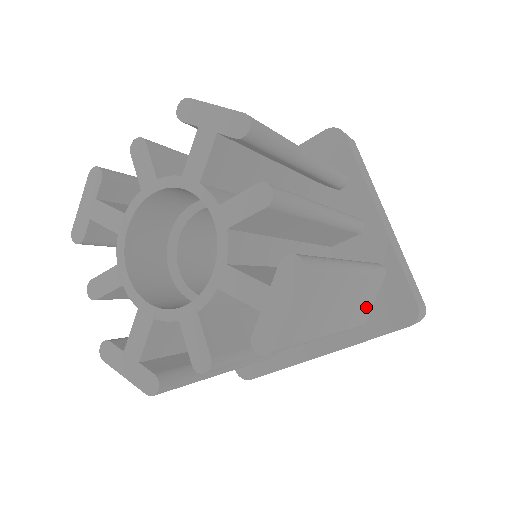
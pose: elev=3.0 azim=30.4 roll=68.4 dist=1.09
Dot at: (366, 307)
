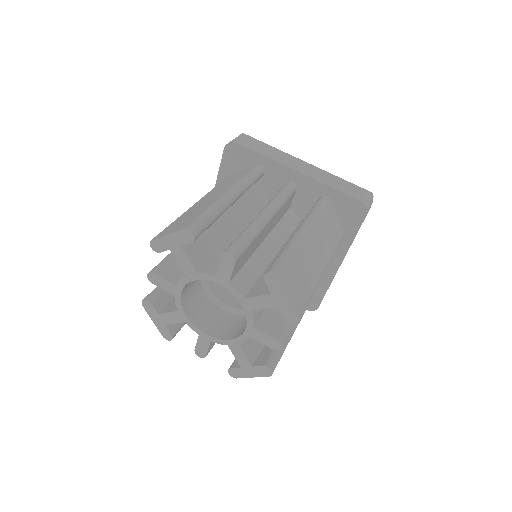
Dot at: (335, 227)
